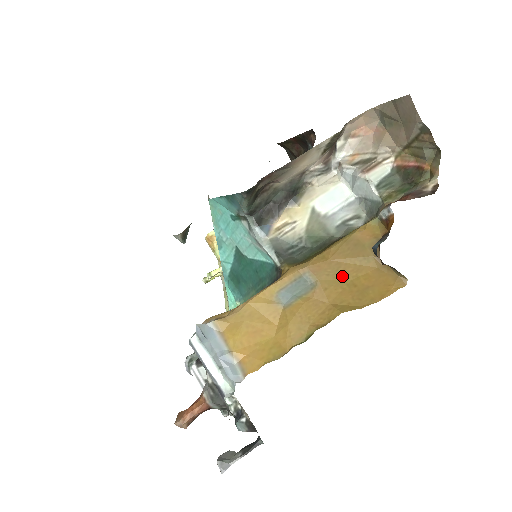
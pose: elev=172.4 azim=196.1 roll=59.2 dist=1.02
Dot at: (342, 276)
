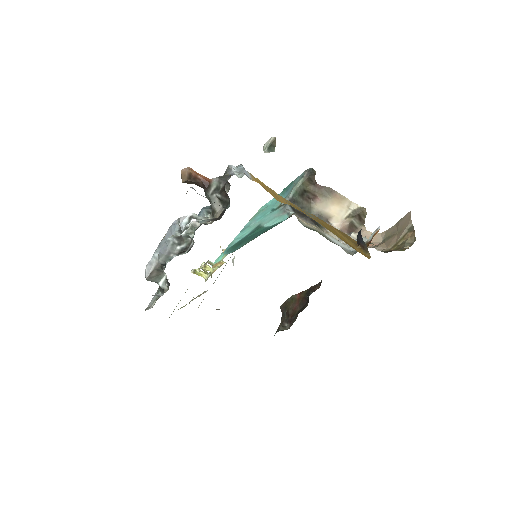
Dot at: (331, 230)
